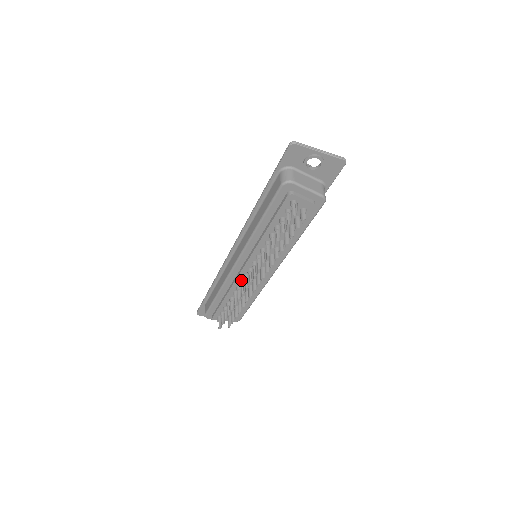
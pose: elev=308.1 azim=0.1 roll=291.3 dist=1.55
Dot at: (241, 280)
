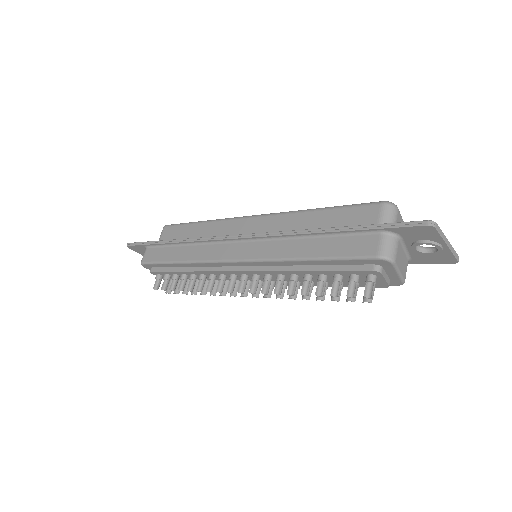
Dot at: (223, 274)
